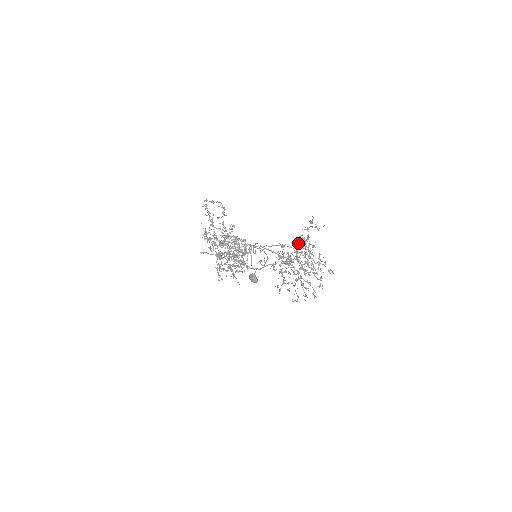
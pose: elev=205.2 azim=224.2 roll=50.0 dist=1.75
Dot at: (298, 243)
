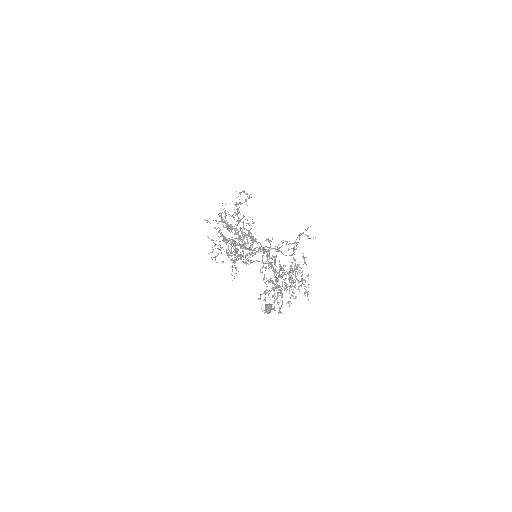
Dot at: occluded
